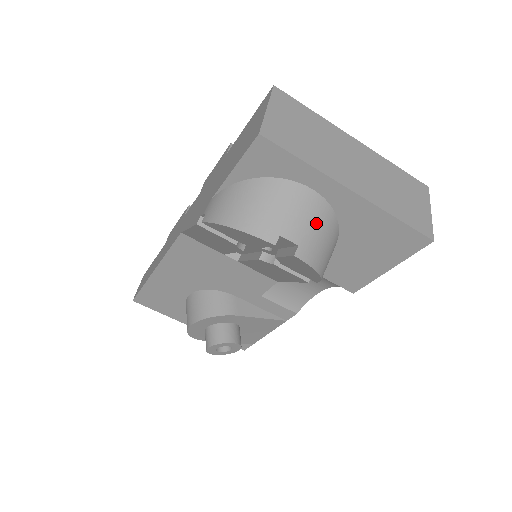
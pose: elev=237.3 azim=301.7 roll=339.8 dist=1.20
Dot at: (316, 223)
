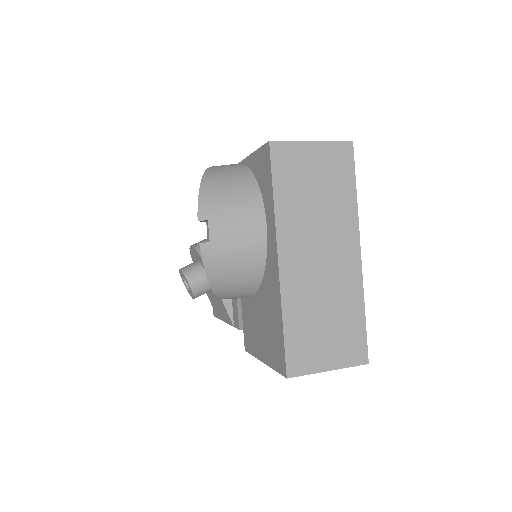
Dot at: (241, 249)
